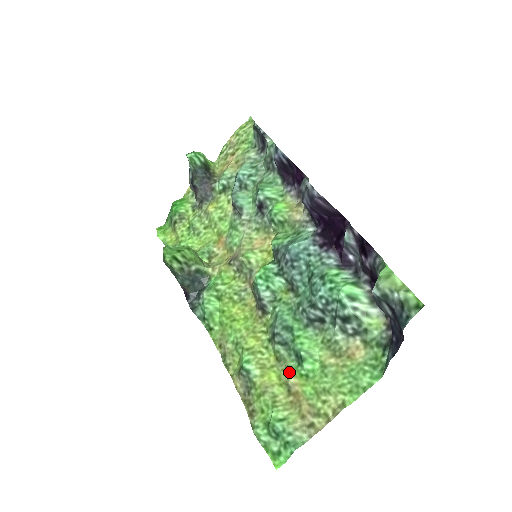
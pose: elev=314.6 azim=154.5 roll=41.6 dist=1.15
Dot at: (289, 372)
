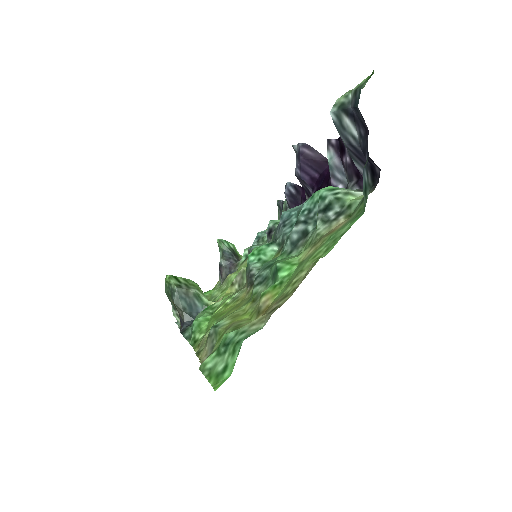
Dot at: (262, 294)
